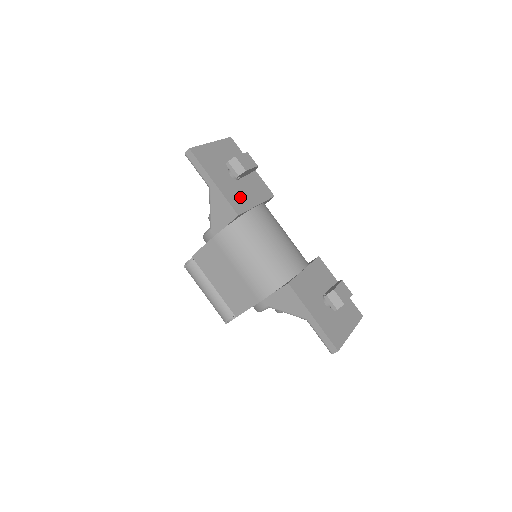
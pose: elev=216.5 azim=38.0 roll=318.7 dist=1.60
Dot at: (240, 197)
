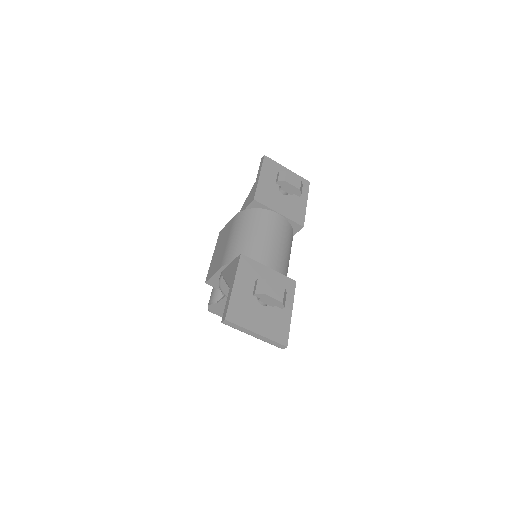
Dot at: (270, 198)
